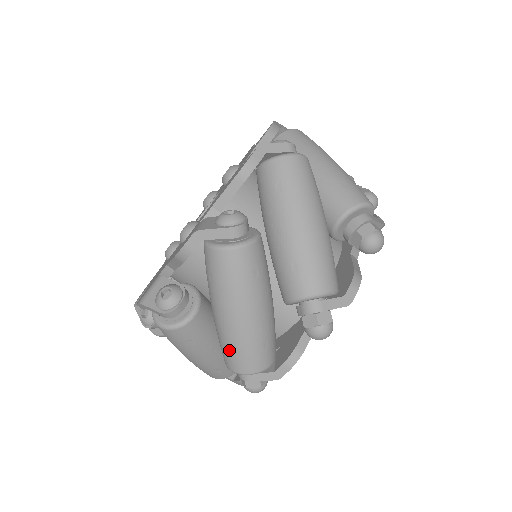
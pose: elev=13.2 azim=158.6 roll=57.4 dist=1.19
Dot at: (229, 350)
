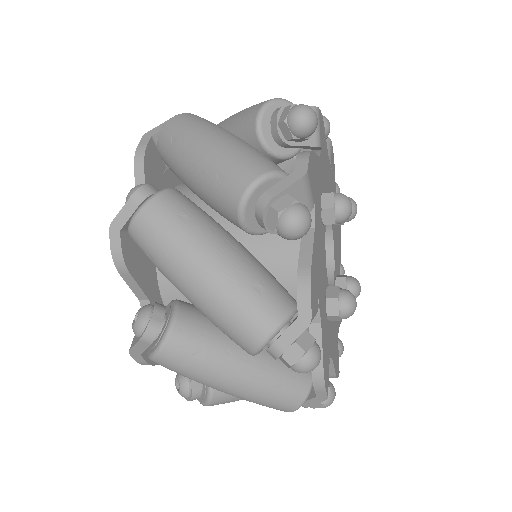
Dot at: occluded
